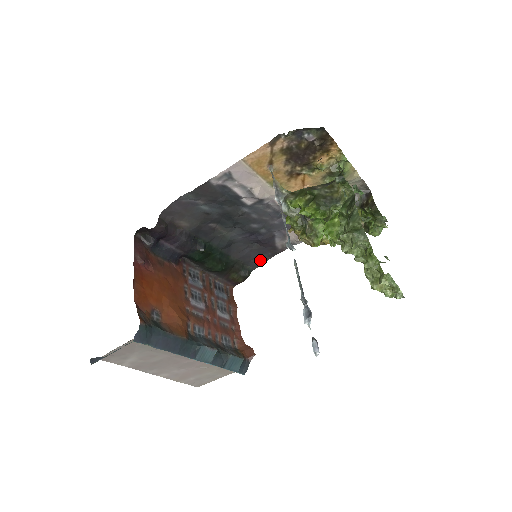
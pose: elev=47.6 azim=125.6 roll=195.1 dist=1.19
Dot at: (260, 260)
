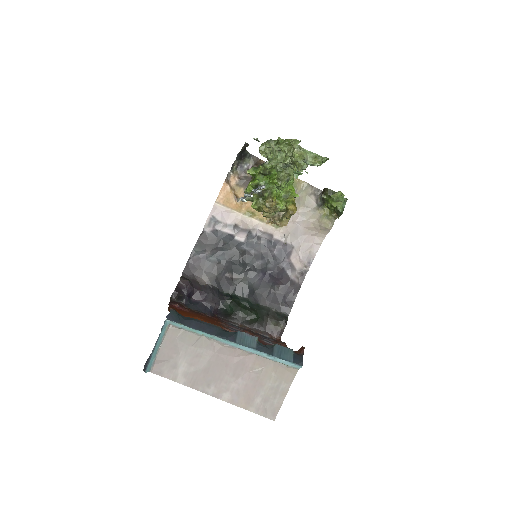
Dot at: (289, 302)
